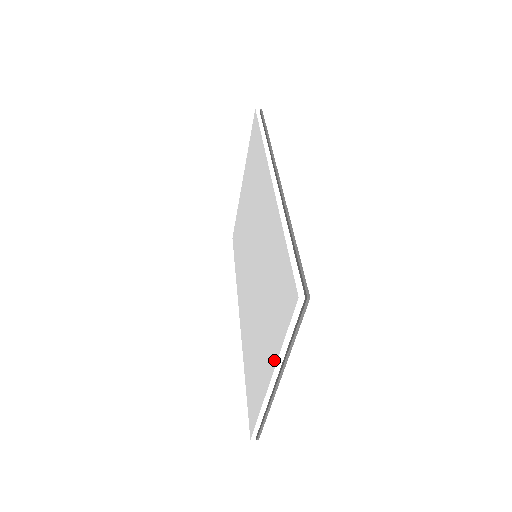
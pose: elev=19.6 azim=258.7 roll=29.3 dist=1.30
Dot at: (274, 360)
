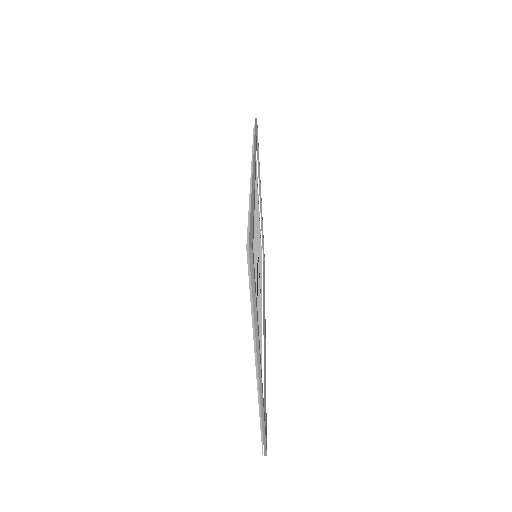
Dot at: occluded
